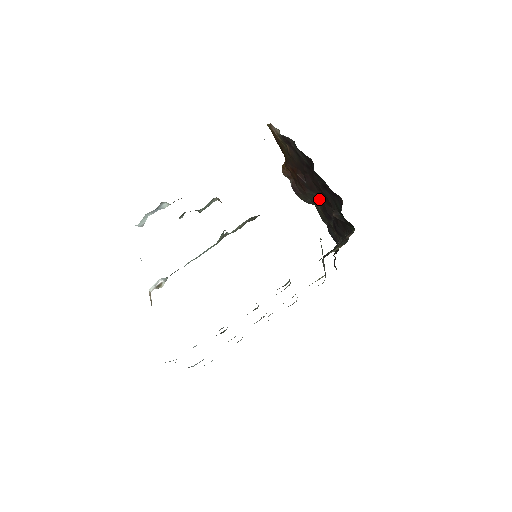
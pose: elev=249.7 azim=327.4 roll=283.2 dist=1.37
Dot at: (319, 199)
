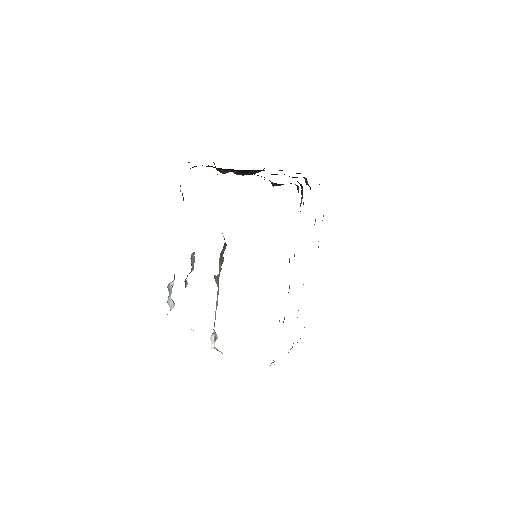
Dot at: (260, 170)
